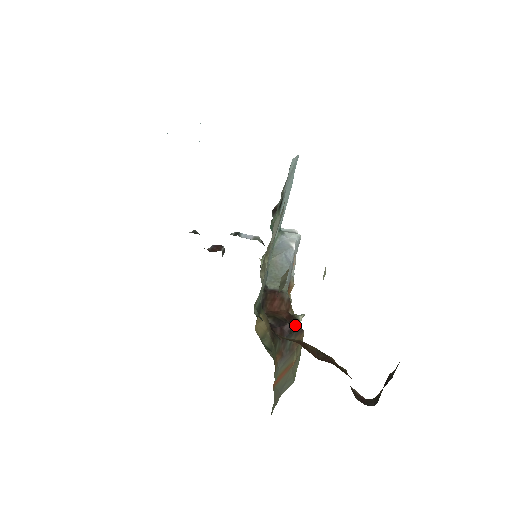
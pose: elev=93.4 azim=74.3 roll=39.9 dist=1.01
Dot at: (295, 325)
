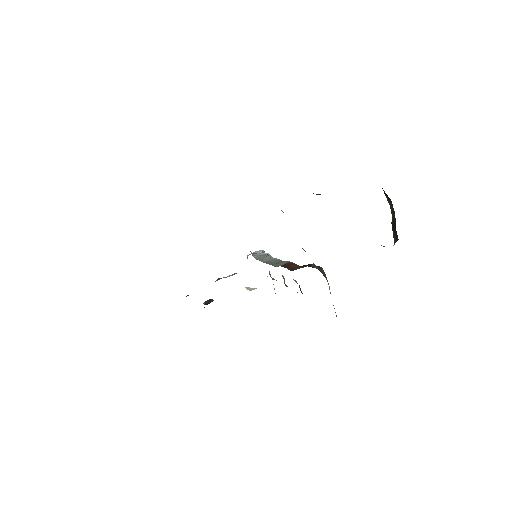
Dot at: occluded
